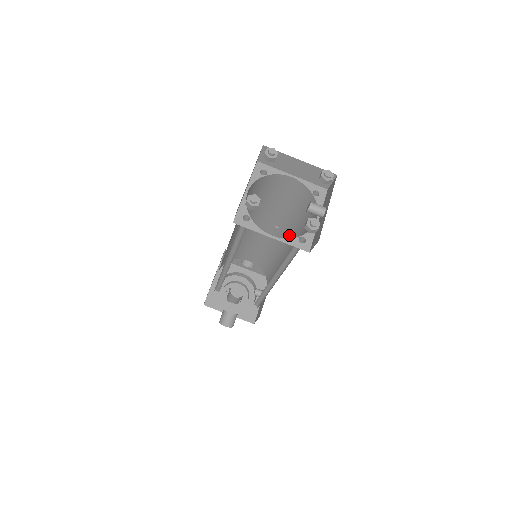
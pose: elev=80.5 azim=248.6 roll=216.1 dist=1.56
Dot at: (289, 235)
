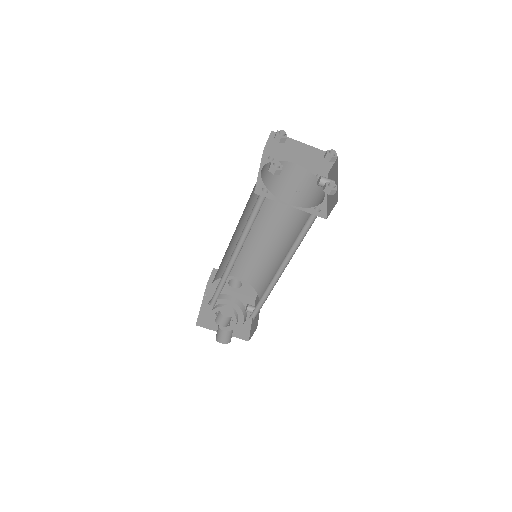
Dot at: (287, 231)
